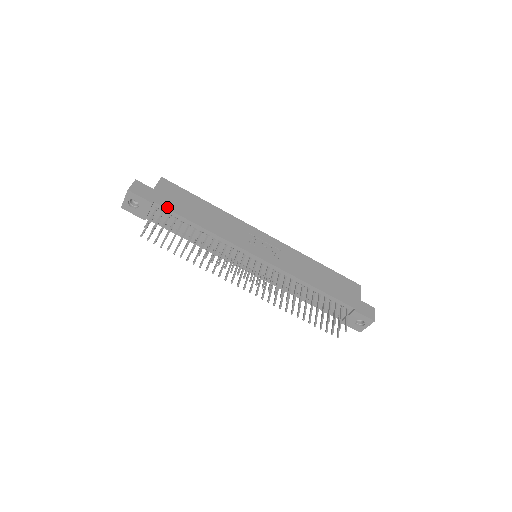
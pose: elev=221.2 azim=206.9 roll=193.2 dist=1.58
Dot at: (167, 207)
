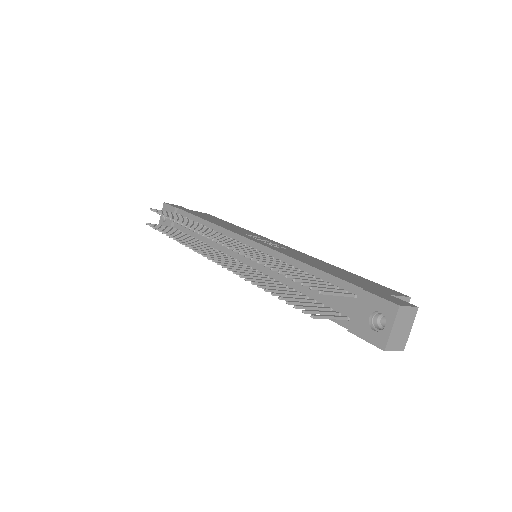
Dot at: (186, 211)
